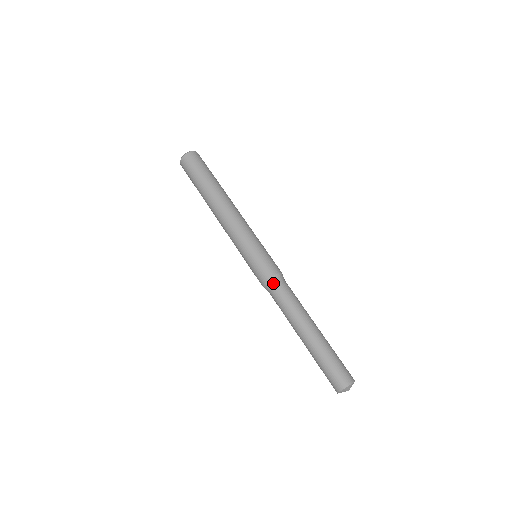
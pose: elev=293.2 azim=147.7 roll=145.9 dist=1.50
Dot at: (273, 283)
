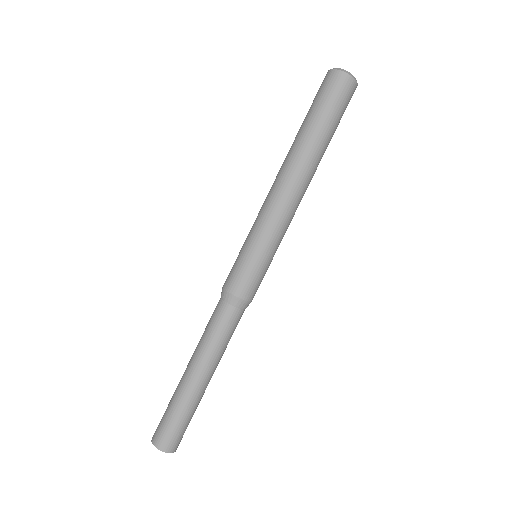
Dot at: (239, 306)
